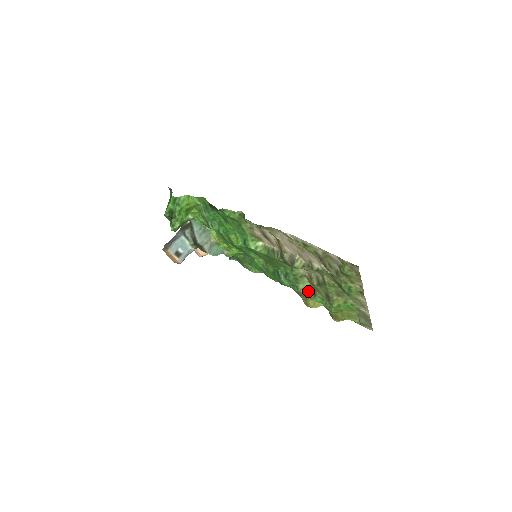
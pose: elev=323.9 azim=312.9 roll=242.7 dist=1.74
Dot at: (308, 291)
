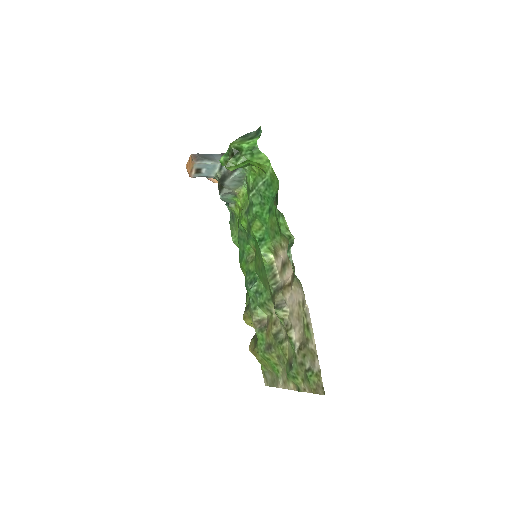
Dot at: (260, 321)
